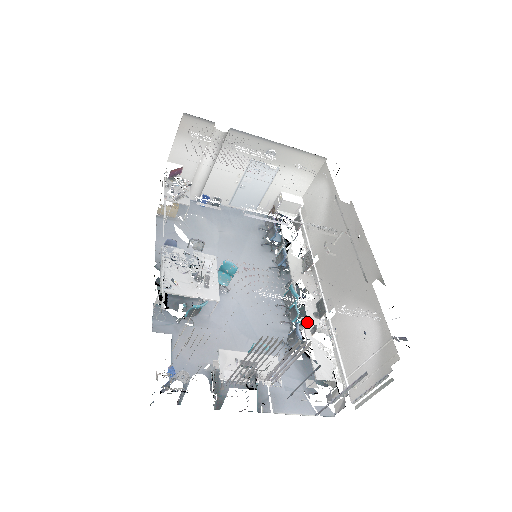
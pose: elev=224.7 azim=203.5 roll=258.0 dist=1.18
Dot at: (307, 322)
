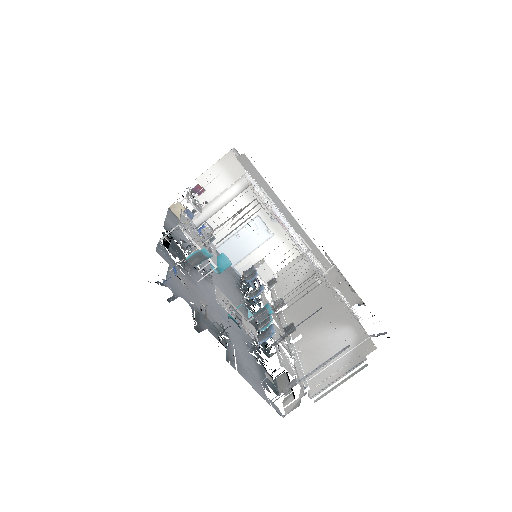
Dot at: (275, 334)
